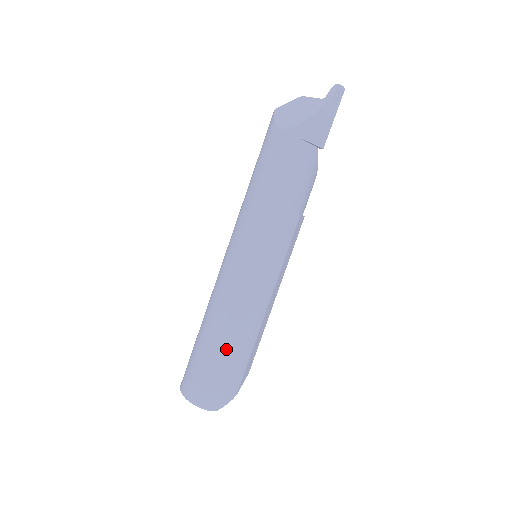
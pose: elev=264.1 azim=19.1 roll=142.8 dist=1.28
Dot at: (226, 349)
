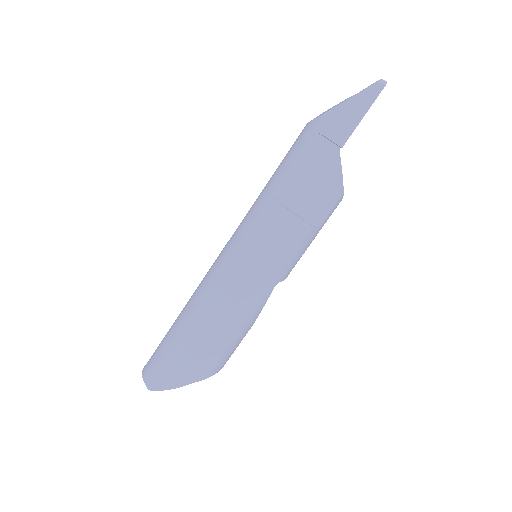
Dot at: (180, 329)
